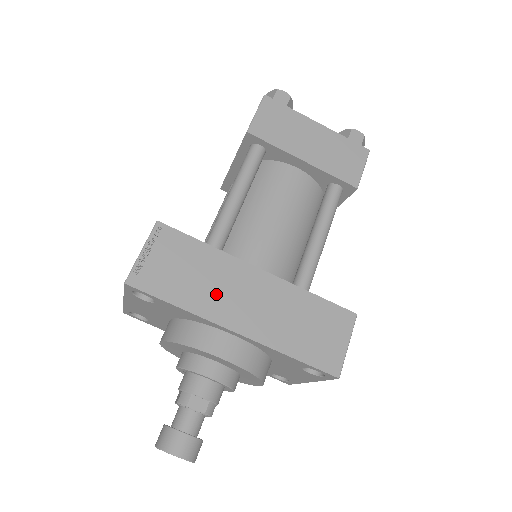
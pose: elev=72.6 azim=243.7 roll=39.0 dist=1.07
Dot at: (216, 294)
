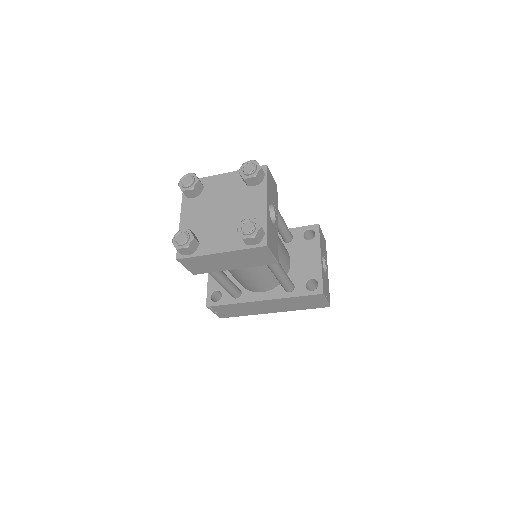
Dot at: (254, 310)
